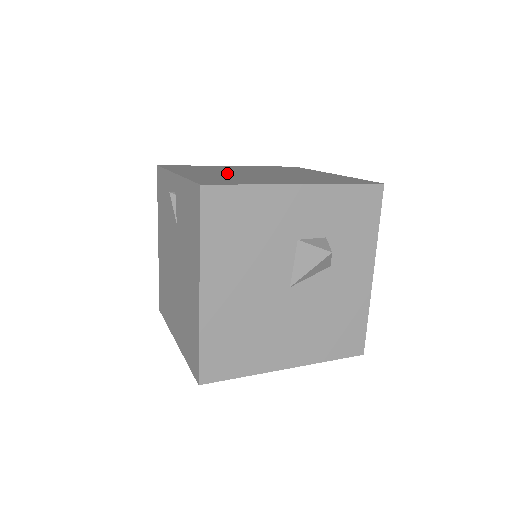
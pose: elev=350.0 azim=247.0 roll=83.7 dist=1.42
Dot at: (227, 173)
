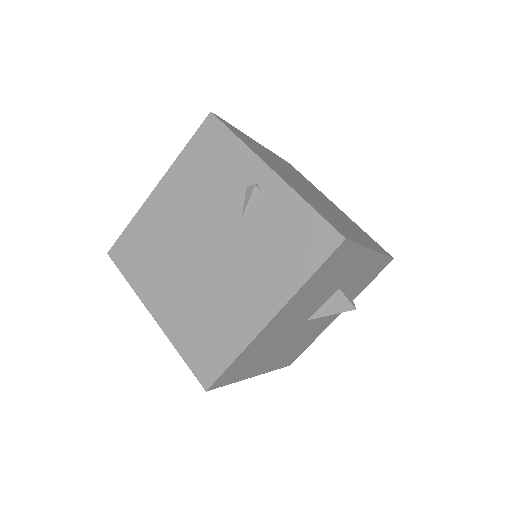
Dot at: (298, 184)
